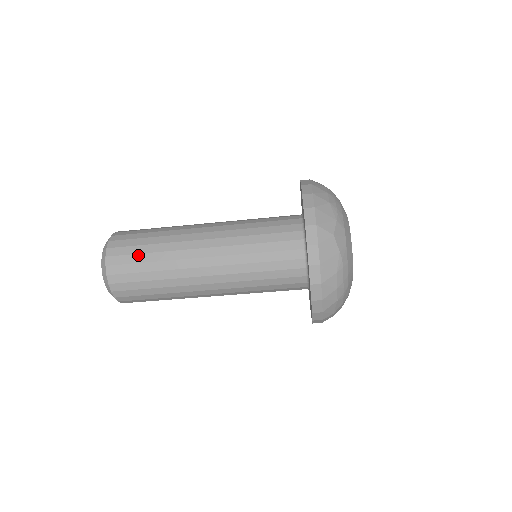
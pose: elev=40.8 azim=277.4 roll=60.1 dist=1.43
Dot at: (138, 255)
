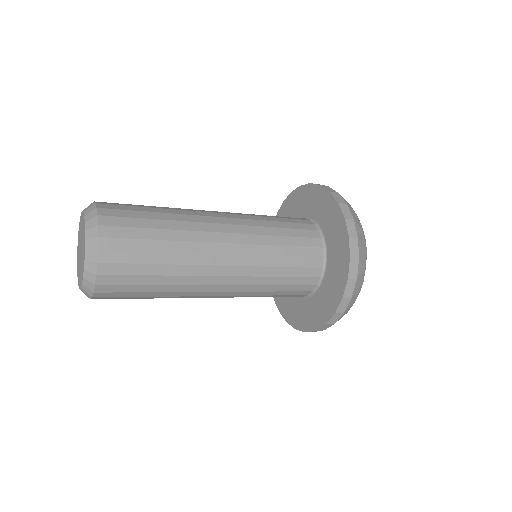
Dot at: (145, 253)
